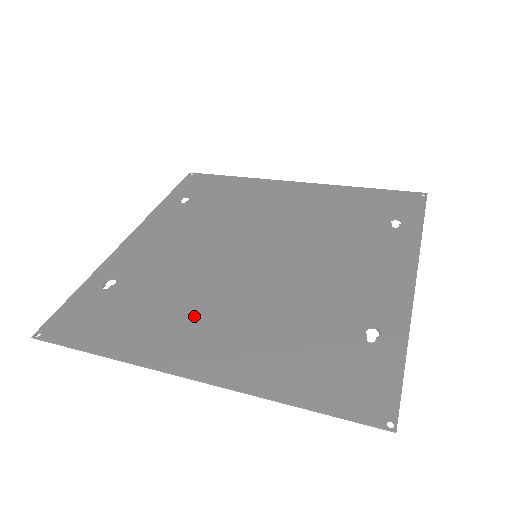
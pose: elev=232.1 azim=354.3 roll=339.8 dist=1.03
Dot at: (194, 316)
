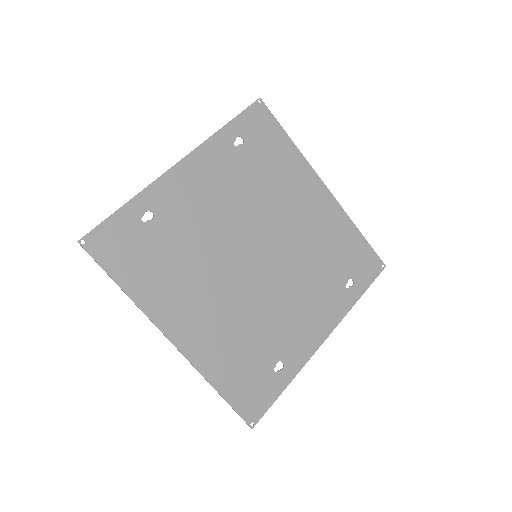
Dot at: (194, 292)
